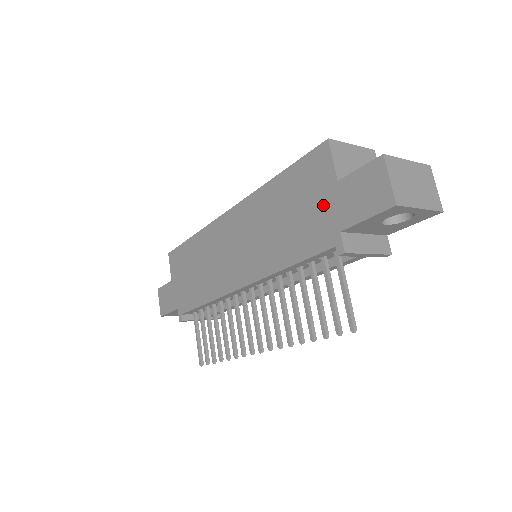
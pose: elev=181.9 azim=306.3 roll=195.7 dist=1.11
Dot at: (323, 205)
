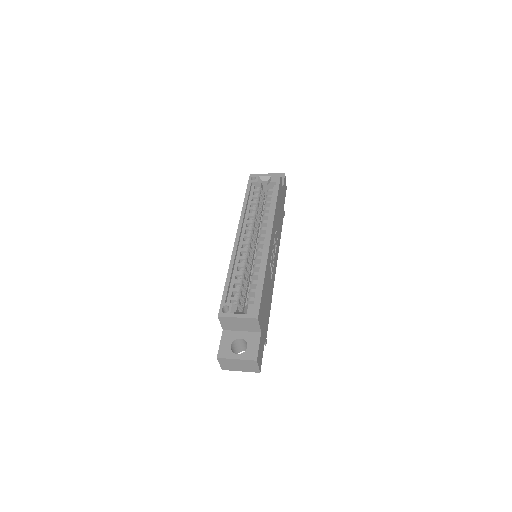
Dot at: occluded
